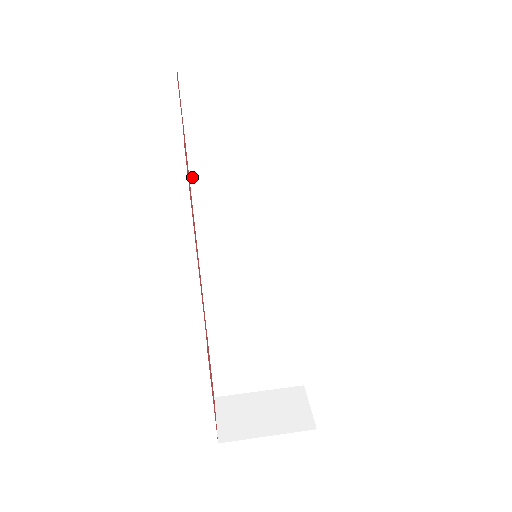
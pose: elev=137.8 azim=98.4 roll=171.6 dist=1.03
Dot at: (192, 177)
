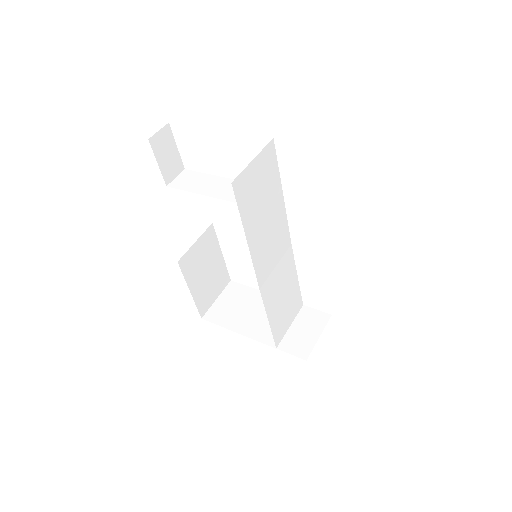
Dot at: (246, 233)
